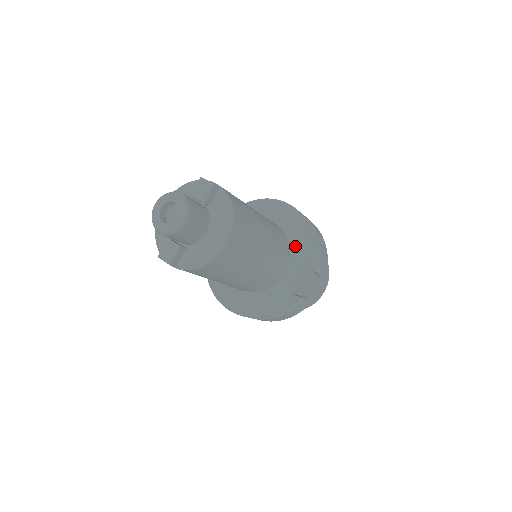
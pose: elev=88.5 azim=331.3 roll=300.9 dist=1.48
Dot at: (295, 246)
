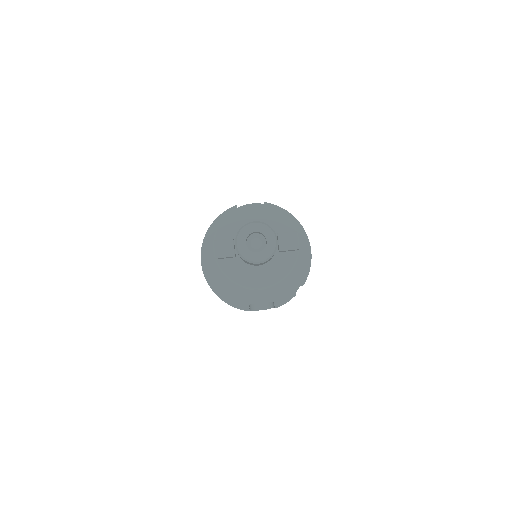
Dot at: (284, 282)
